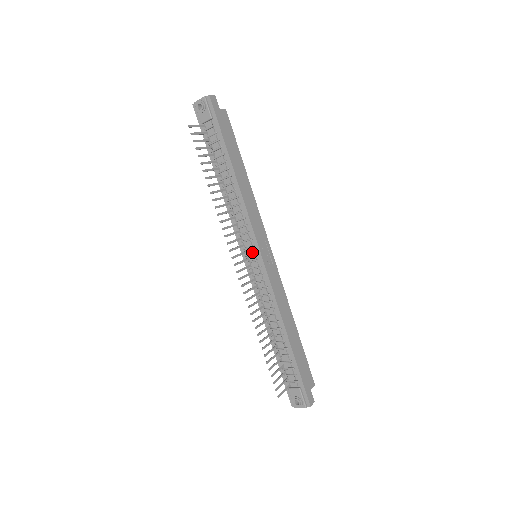
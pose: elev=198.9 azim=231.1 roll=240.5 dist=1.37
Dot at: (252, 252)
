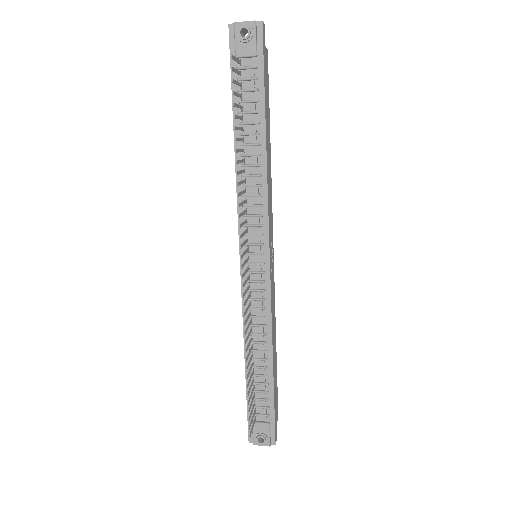
Dot at: (257, 251)
